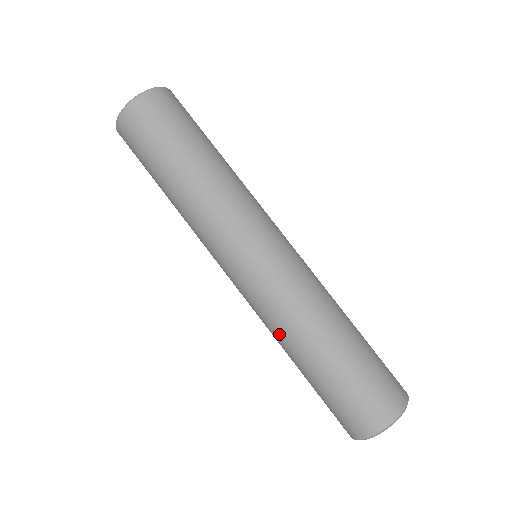
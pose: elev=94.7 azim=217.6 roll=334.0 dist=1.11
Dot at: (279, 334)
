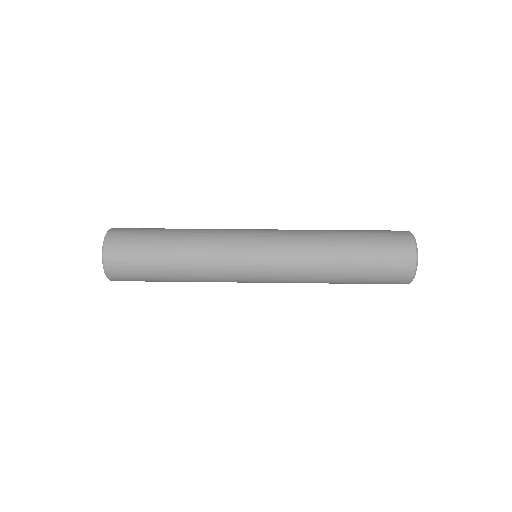
Dot at: (314, 279)
